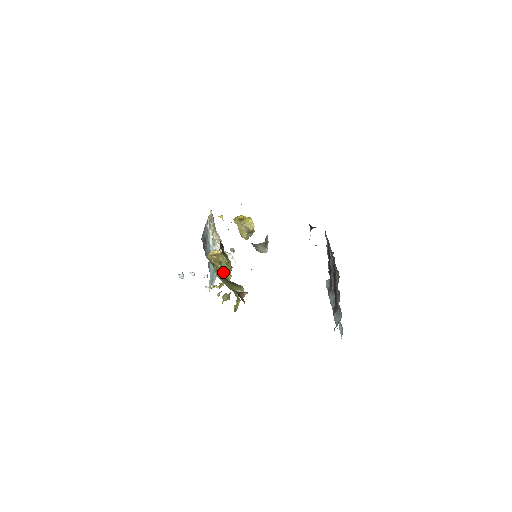
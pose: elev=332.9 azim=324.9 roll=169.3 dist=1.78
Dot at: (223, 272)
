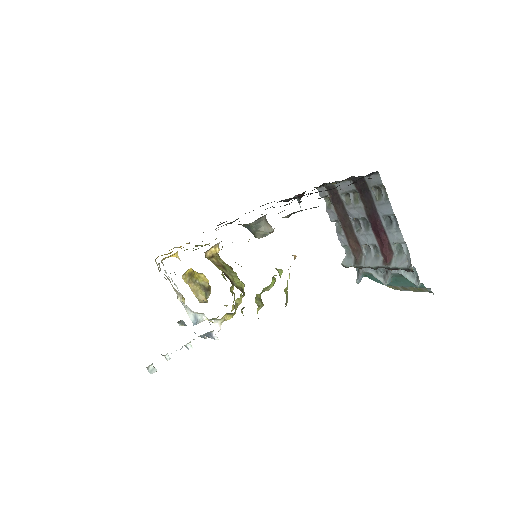
Dot at: (233, 279)
